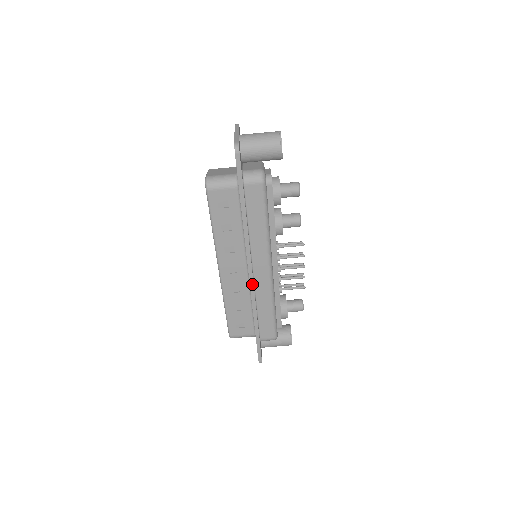
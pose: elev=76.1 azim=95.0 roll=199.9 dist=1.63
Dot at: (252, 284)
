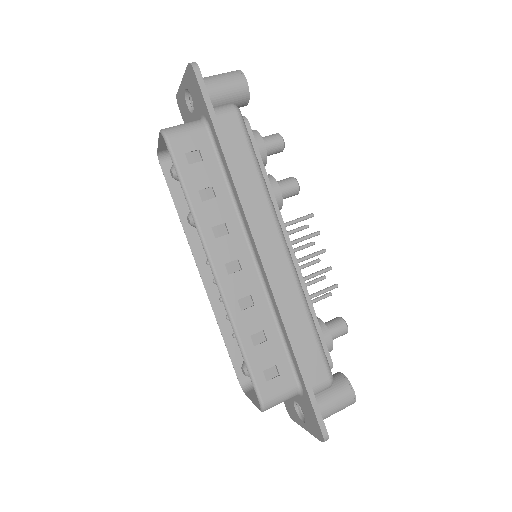
Dot at: (270, 275)
